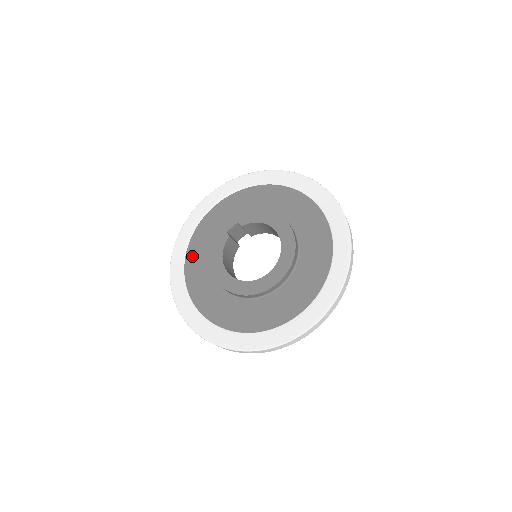
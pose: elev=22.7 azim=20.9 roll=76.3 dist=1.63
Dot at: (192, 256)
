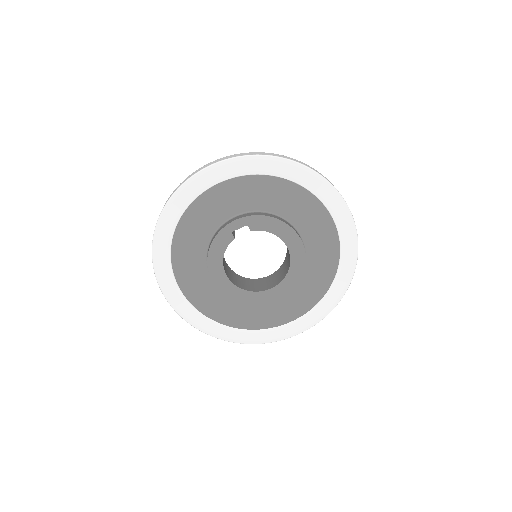
Dot at: (182, 240)
